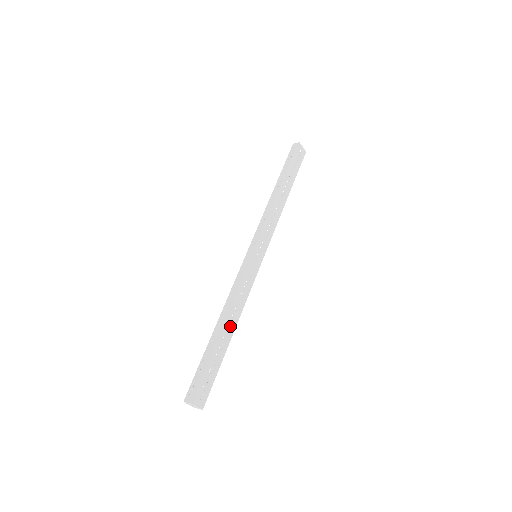
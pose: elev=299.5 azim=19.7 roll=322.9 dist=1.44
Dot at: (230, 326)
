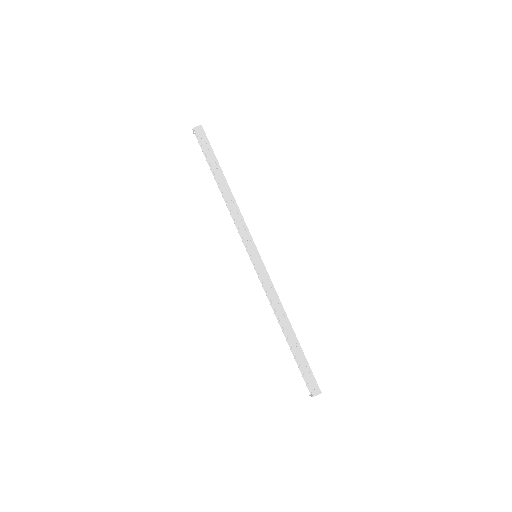
Dot at: occluded
